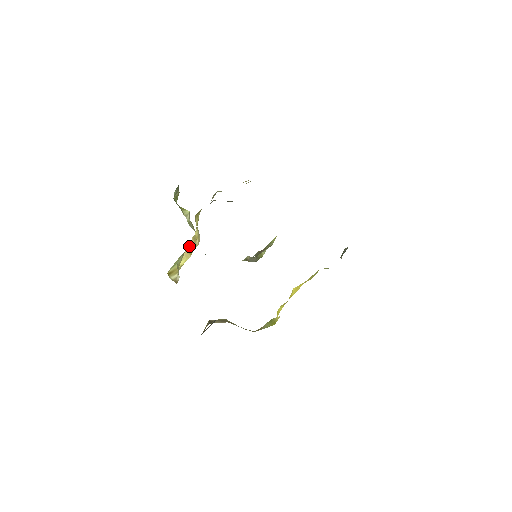
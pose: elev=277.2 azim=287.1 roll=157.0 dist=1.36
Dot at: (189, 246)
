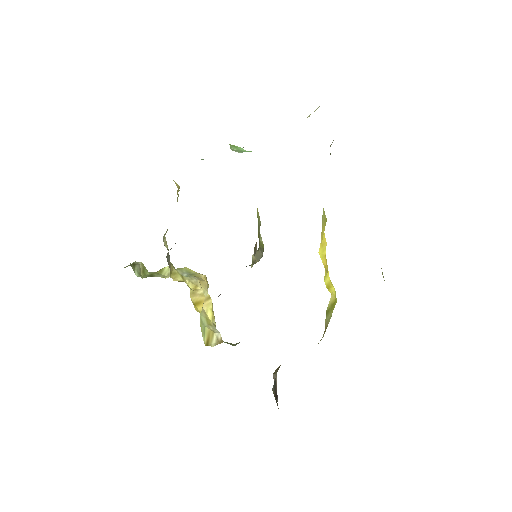
Dot at: (196, 306)
